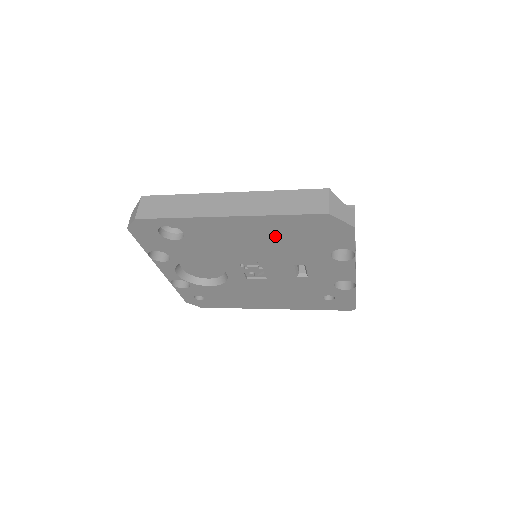
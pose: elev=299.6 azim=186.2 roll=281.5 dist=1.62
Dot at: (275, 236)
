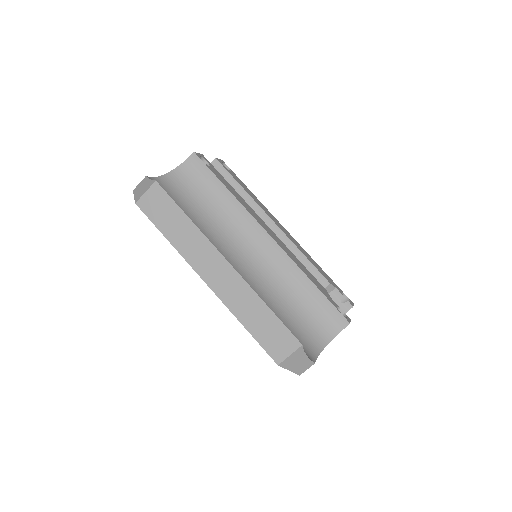
Dot at: occluded
